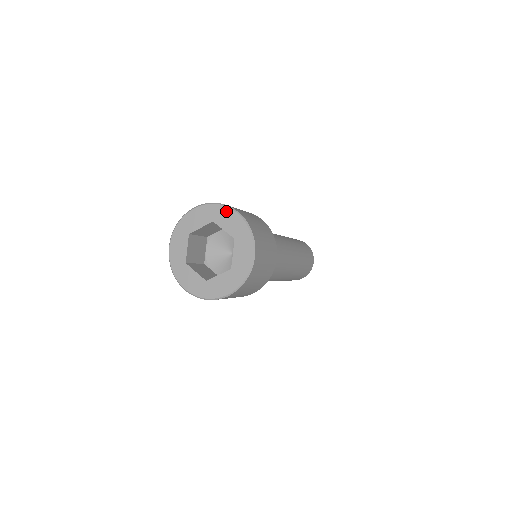
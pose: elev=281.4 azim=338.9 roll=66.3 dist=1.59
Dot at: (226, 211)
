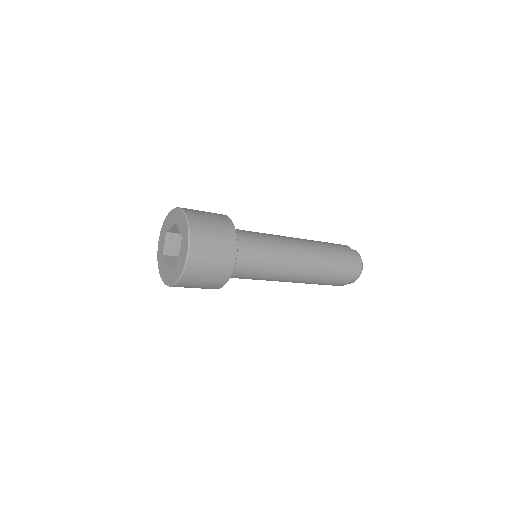
Dot at: (181, 214)
